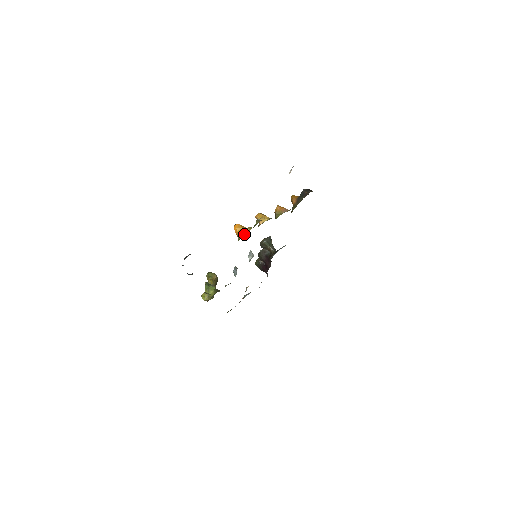
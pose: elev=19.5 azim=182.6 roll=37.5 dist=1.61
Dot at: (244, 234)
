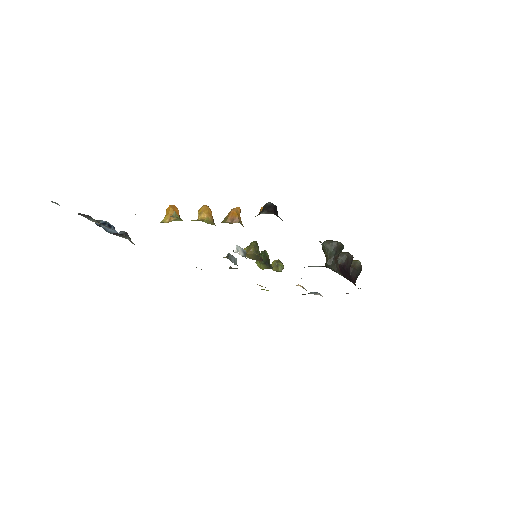
Dot at: (160, 222)
